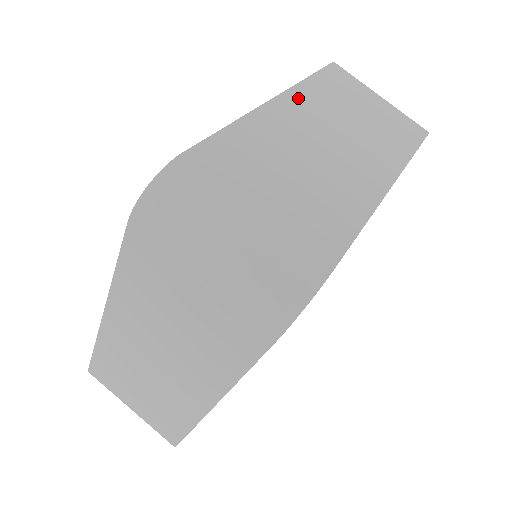
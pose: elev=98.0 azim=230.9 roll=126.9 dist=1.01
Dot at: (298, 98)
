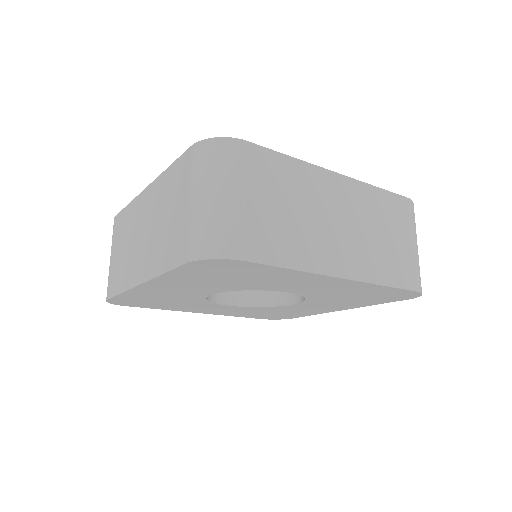
Dot at: (354, 188)
